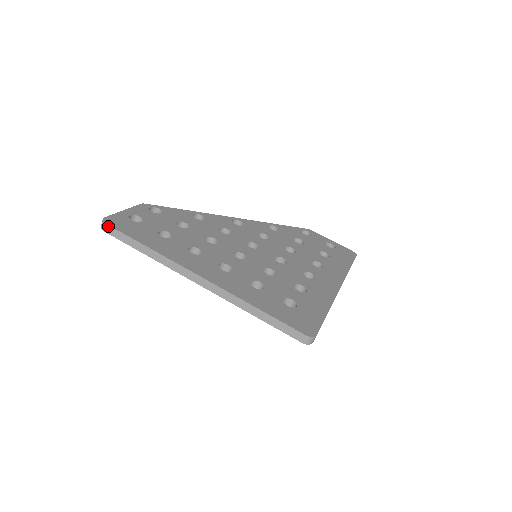
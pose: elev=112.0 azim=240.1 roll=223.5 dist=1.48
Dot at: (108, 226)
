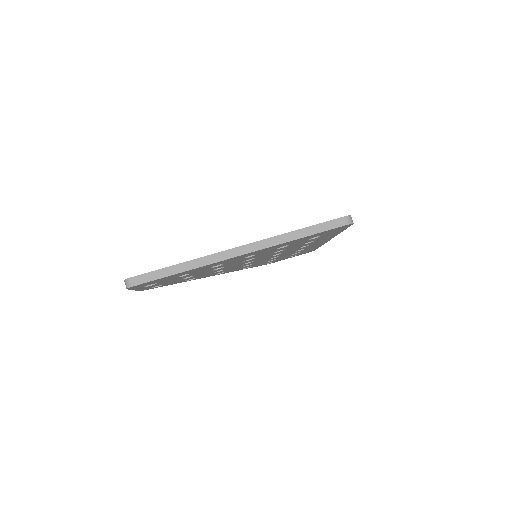
Dot at: (134, 278)
